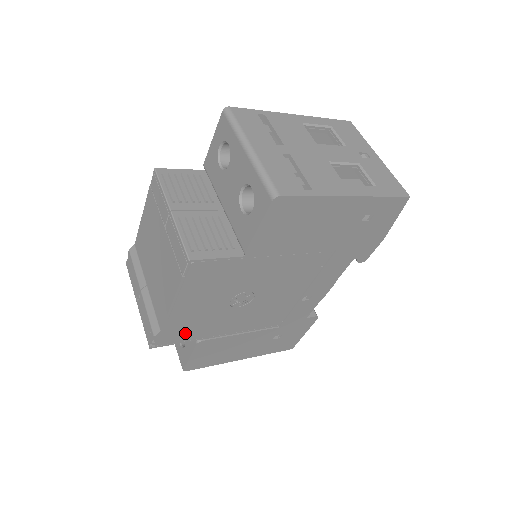
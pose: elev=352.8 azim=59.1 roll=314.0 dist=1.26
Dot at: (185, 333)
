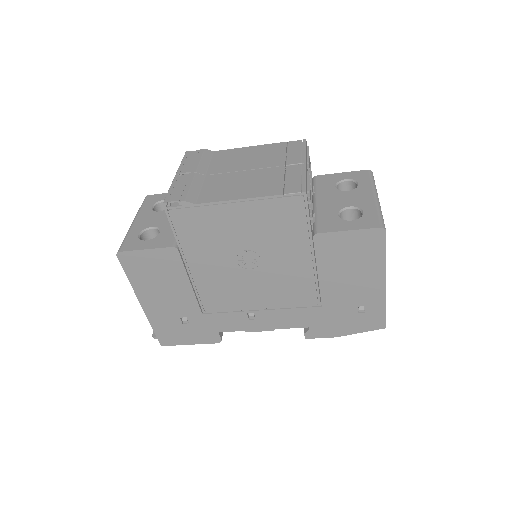
Dot at: (191, 229)
